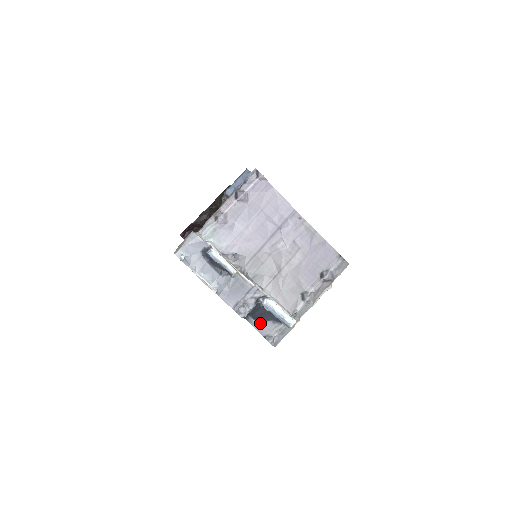
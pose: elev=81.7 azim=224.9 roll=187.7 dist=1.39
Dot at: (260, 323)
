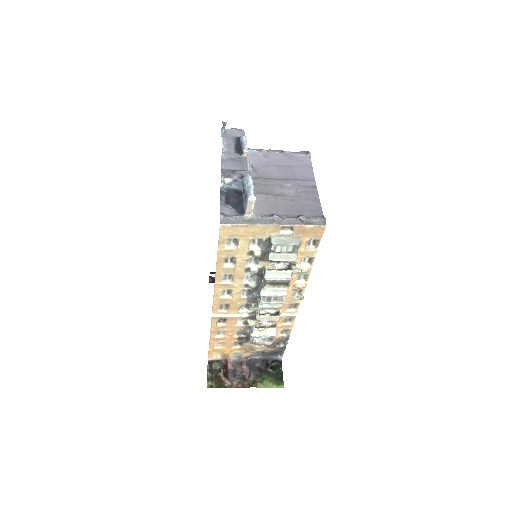
Dot at: (227, 205)
